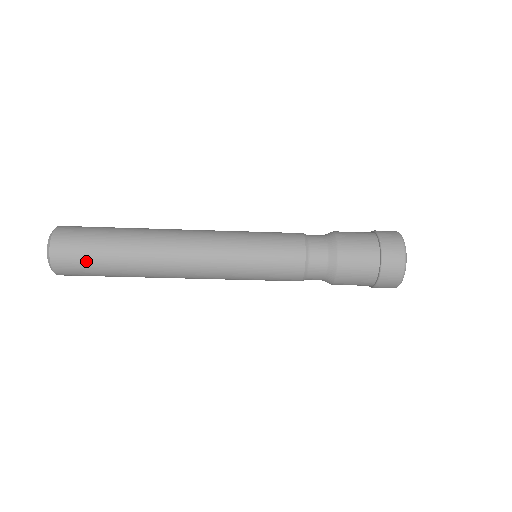
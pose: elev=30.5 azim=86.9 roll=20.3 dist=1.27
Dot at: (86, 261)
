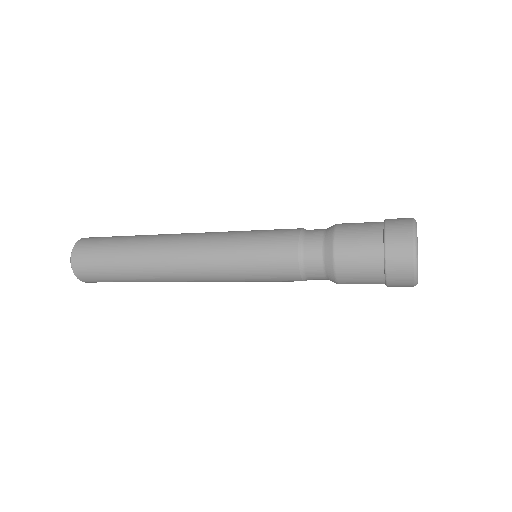
Dot at: occluded
